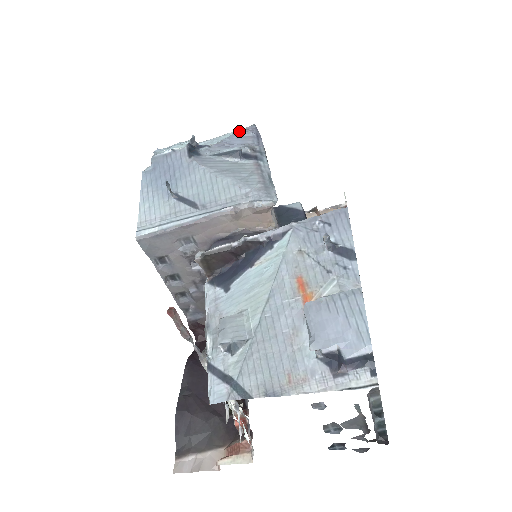
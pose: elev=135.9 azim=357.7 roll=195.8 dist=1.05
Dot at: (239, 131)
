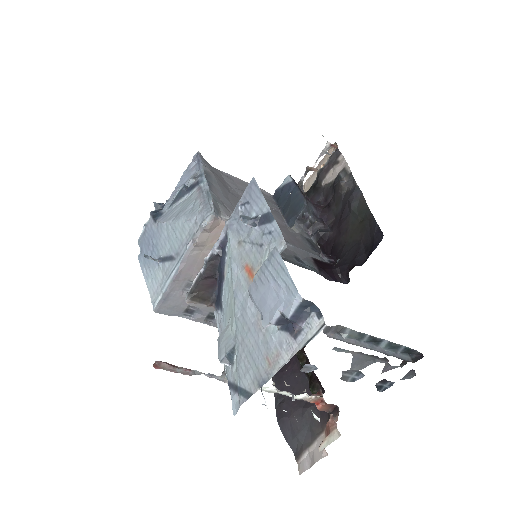
Dot at: occluded
